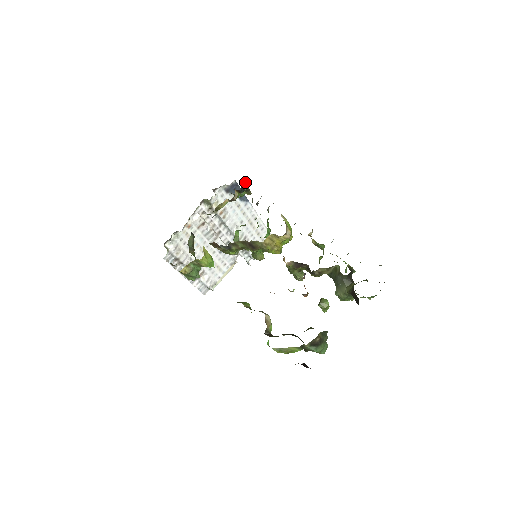
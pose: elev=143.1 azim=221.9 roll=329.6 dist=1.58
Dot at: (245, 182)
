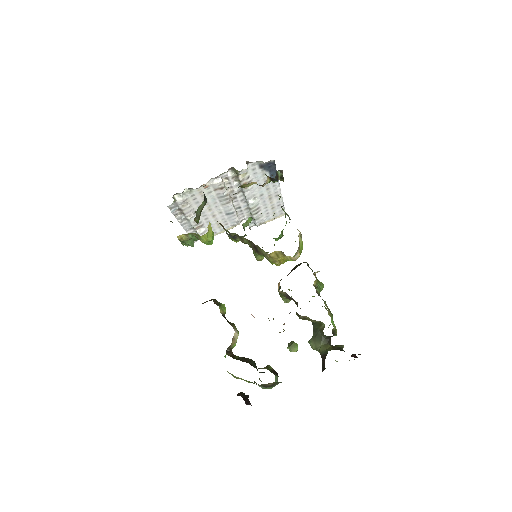
Dot at: (282, 172)
